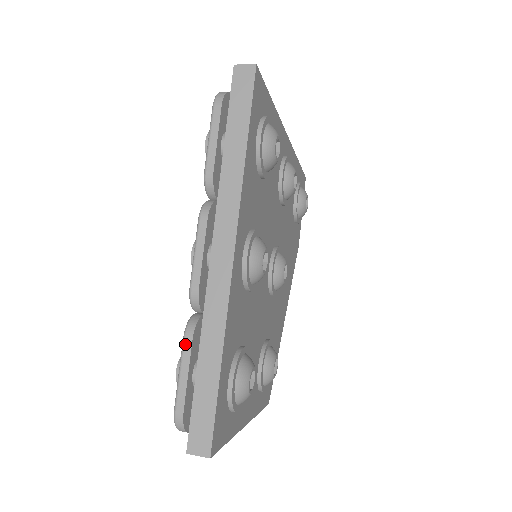
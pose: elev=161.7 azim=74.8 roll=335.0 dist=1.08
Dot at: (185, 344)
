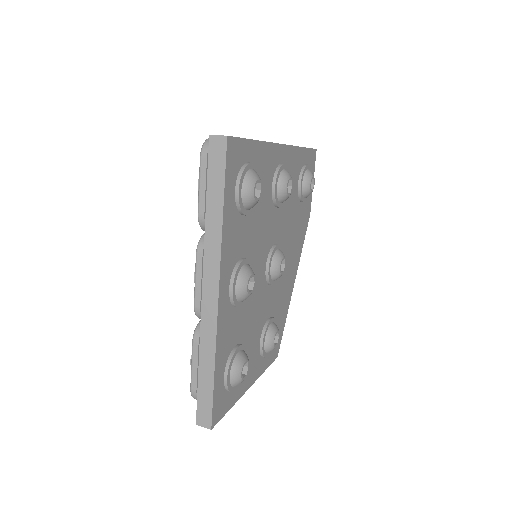
Dot at: (194, 346)
